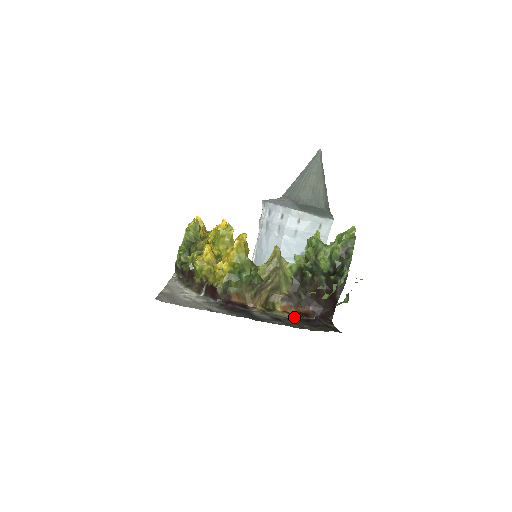
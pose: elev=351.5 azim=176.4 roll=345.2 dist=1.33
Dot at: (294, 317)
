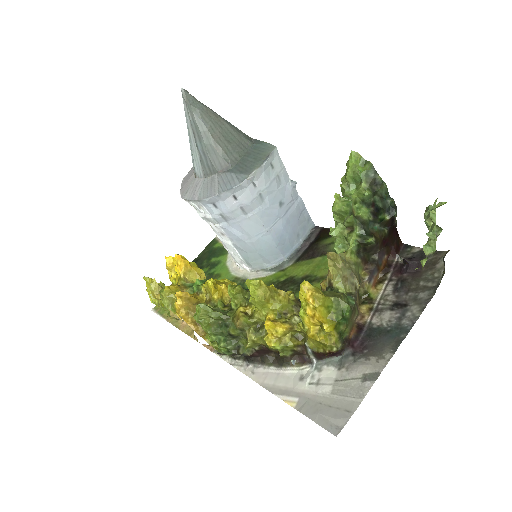
Dot at: (389, 281)
